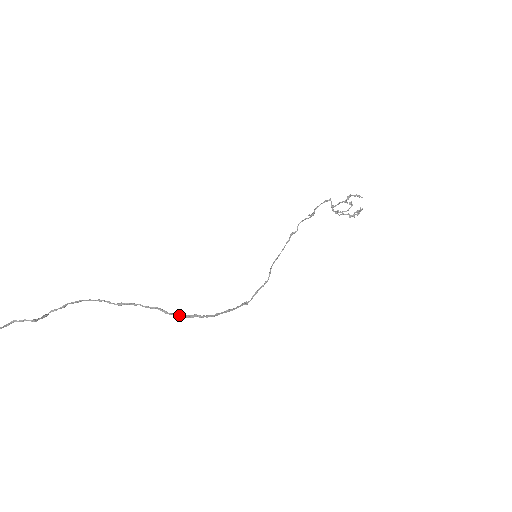
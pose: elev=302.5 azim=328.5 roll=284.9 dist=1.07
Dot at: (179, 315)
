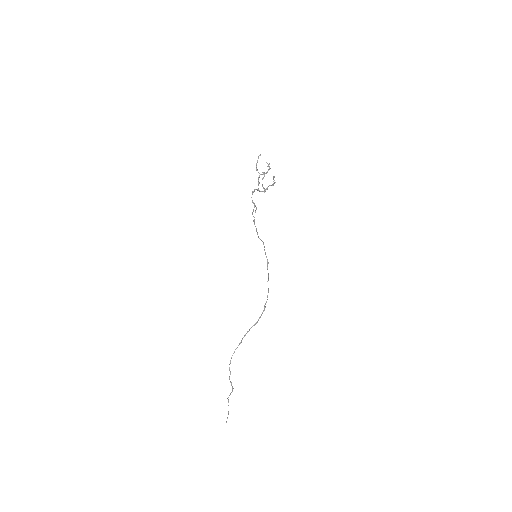
Dot at: (261, 315)
